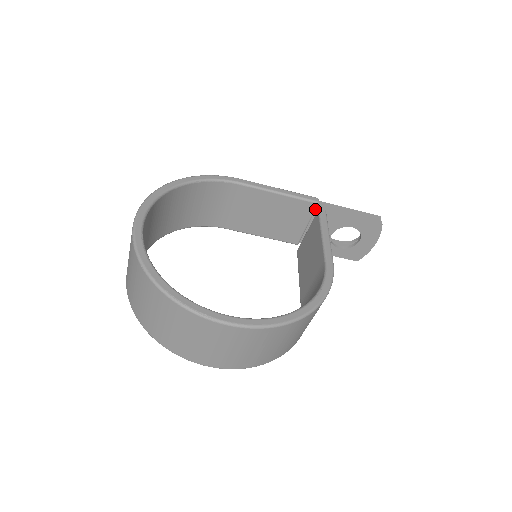
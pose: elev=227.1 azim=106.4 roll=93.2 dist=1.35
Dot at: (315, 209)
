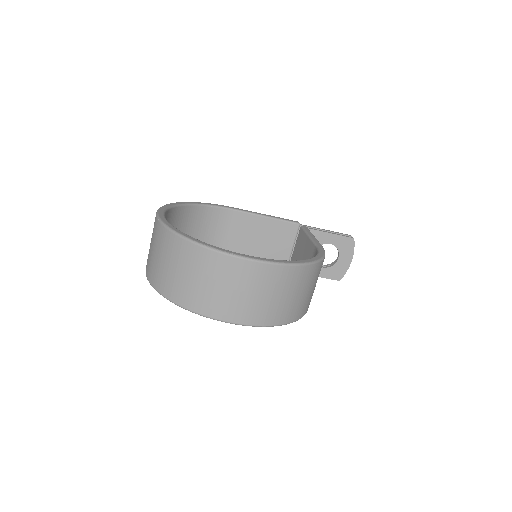
Dot at: (297, 230)
